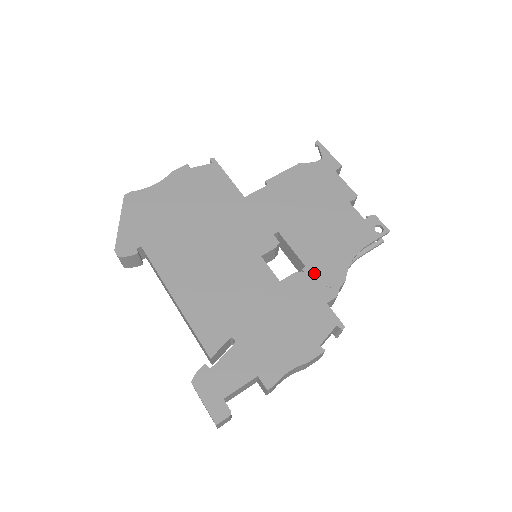
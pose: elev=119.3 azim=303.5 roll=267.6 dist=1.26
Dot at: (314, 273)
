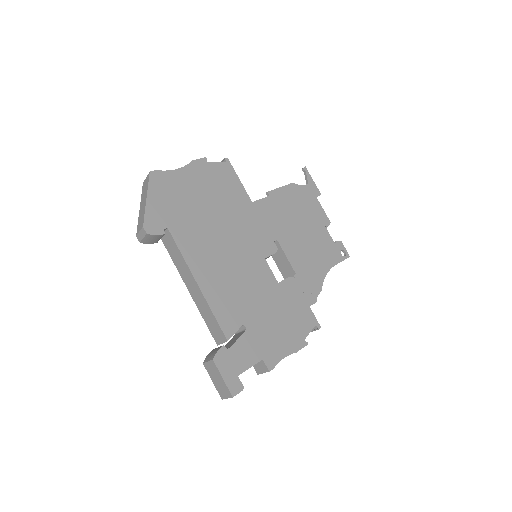
Dot at: (302, 280)
